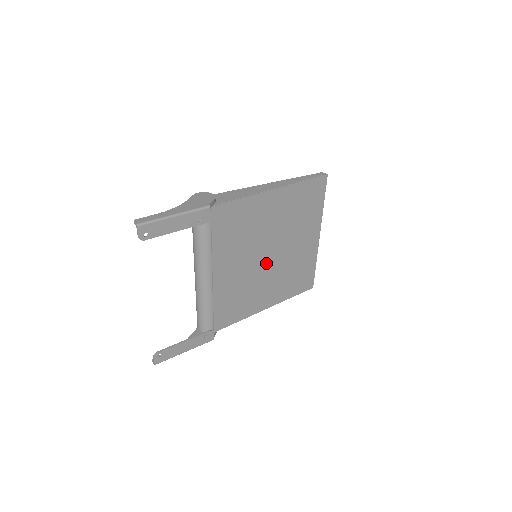
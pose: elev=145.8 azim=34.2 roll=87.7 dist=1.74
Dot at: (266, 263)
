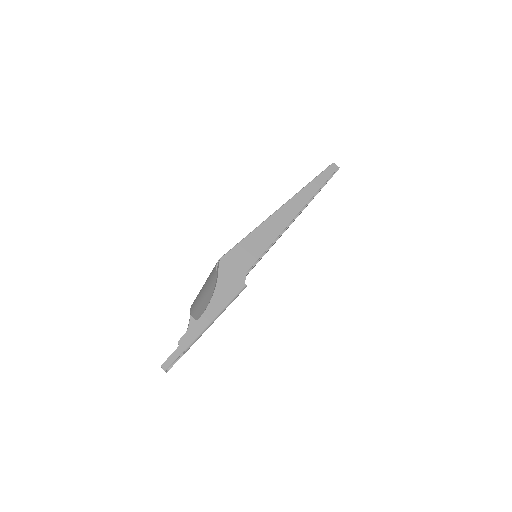
Dot at: occluded
